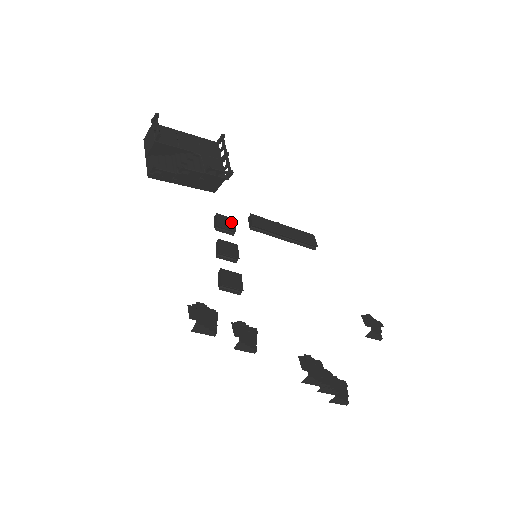
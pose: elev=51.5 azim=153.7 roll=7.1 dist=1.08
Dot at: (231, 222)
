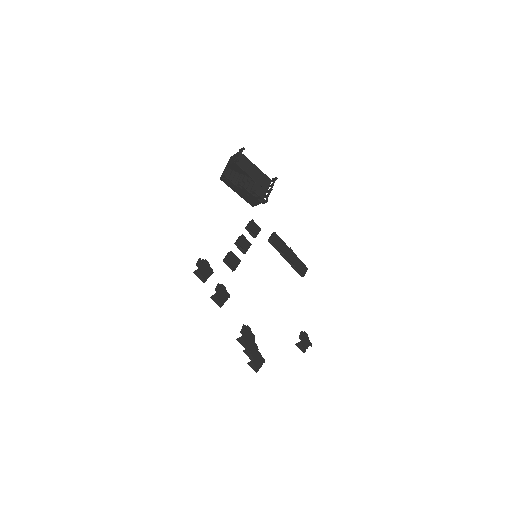
Dot at: (258, 229)
